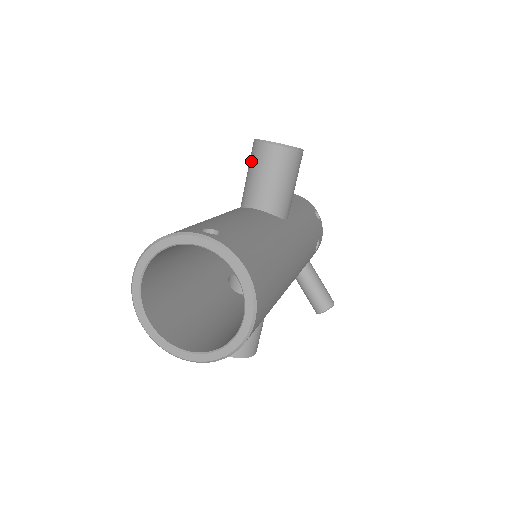
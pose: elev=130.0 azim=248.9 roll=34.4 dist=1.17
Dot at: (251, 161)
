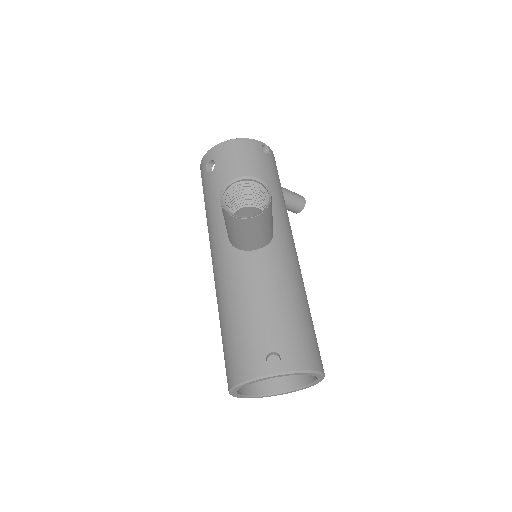
Dot at: (230, 225)
